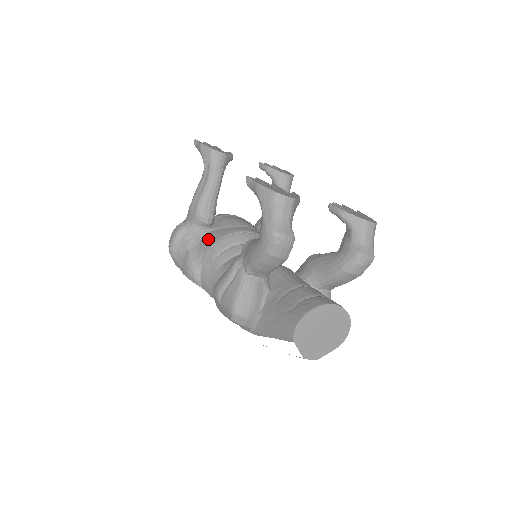
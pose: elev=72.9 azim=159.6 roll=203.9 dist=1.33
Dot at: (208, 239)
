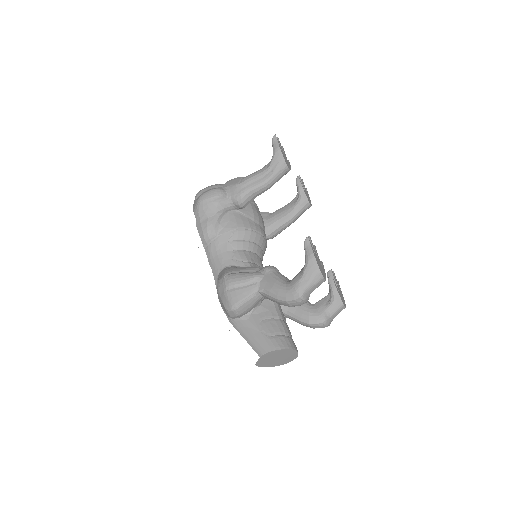
Dot at: (233, 219)
